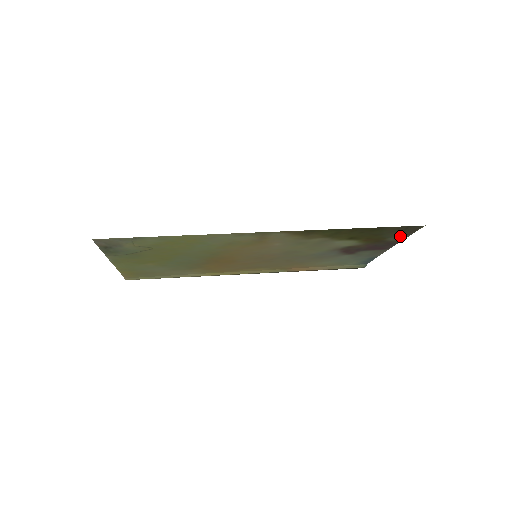
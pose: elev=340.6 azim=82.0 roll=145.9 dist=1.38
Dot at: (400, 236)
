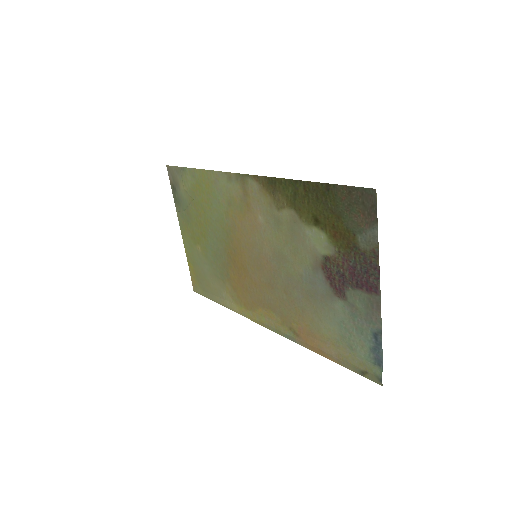
Dot at: (367, 232)
